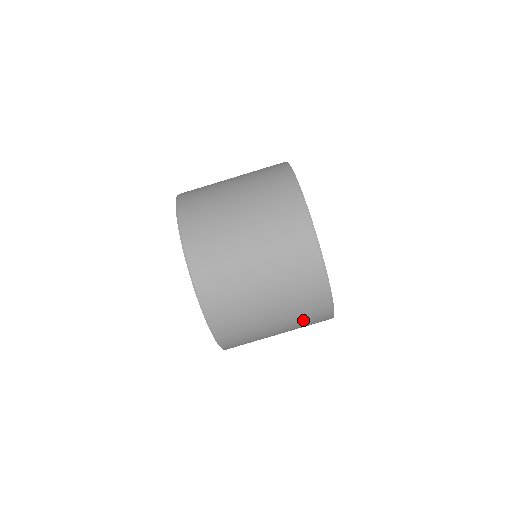
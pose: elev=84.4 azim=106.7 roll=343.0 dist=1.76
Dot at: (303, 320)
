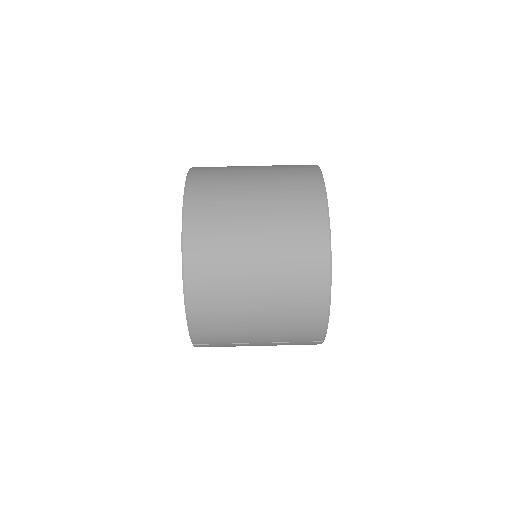
Dot at: (291, 326)
